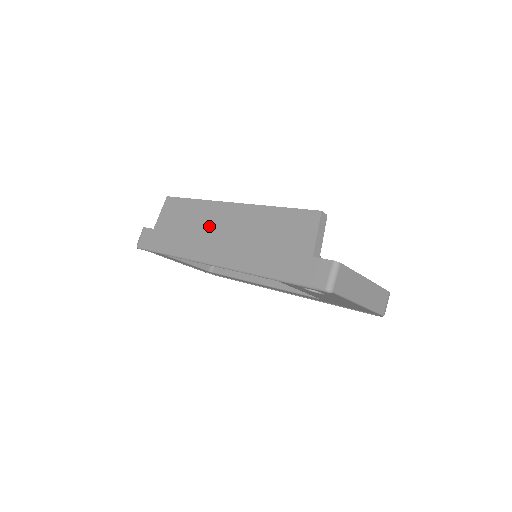
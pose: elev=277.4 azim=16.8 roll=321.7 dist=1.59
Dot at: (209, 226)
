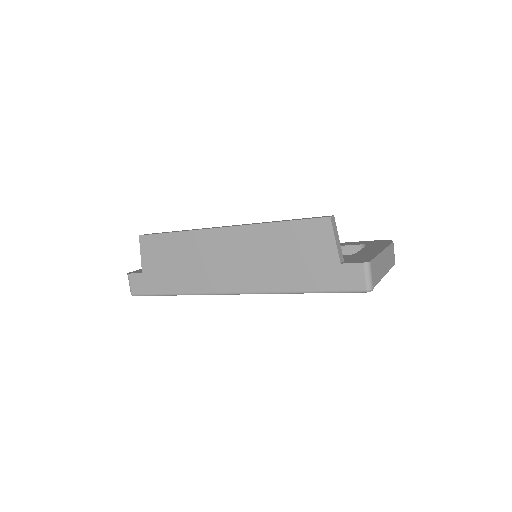
Dot at: (208, 257)
